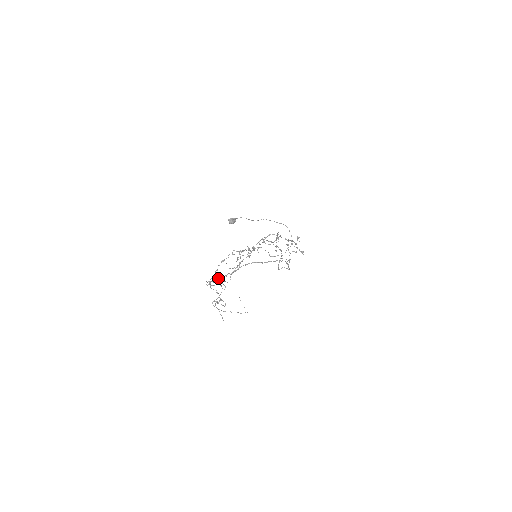
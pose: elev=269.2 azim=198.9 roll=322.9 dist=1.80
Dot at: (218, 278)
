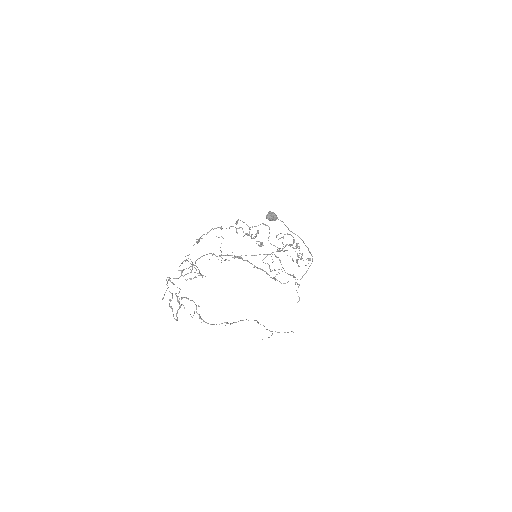
Dot at: occluded
